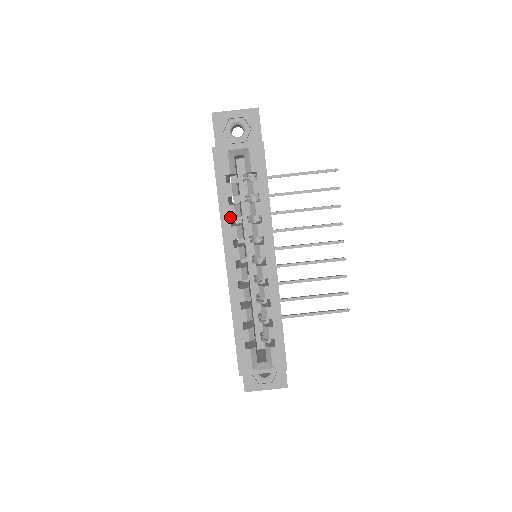
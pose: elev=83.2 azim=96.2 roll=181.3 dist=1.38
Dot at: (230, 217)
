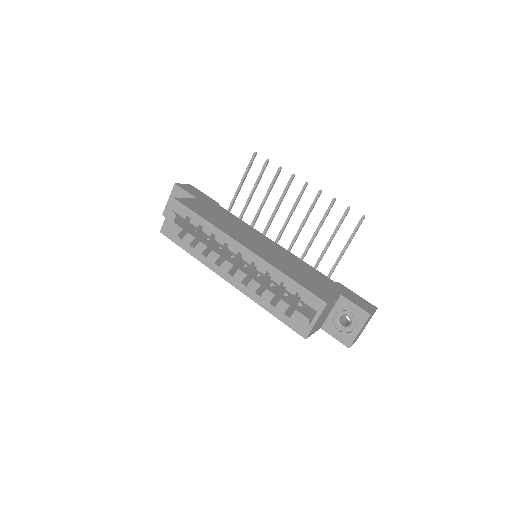
Dot at: (201, 254)
